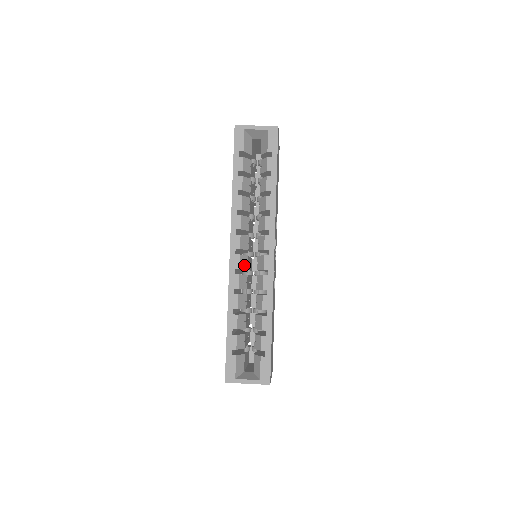
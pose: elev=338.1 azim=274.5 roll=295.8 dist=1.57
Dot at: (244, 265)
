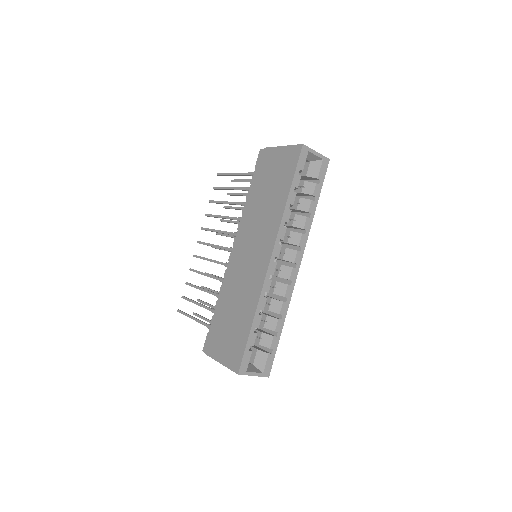
Dot at: occluded
